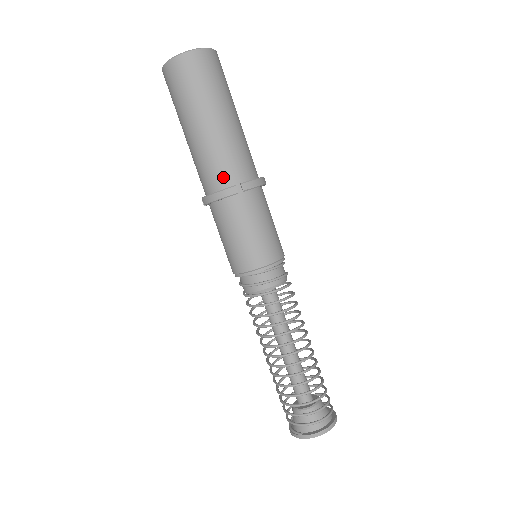
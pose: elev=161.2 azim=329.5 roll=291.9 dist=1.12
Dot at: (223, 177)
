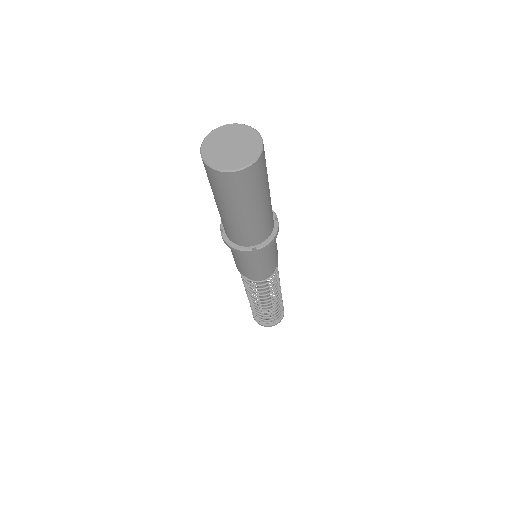
Dot at: (243, 241)
